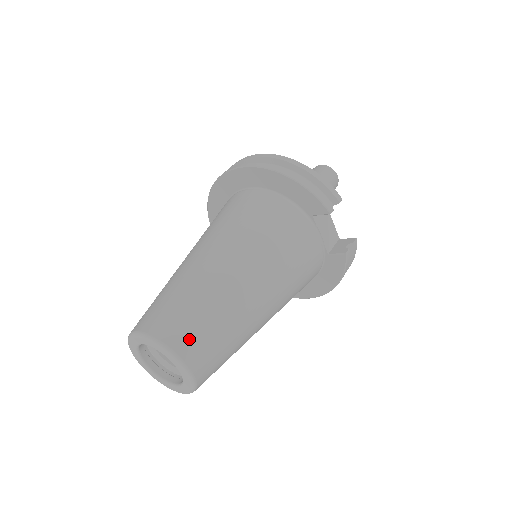
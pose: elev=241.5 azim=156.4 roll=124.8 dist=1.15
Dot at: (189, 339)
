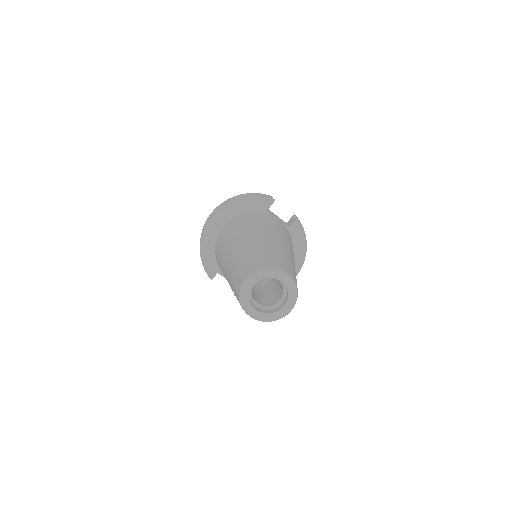
Dot at: (273, 262)
